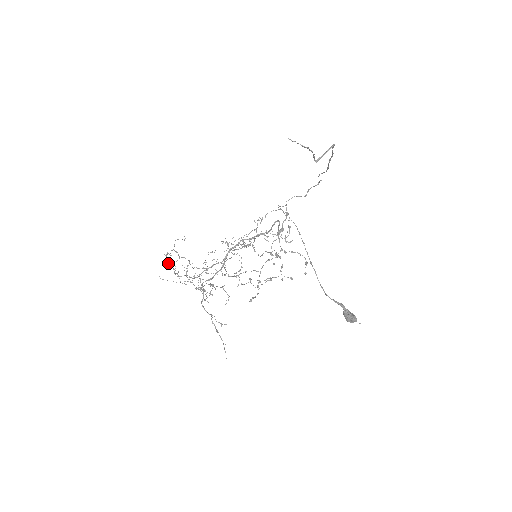
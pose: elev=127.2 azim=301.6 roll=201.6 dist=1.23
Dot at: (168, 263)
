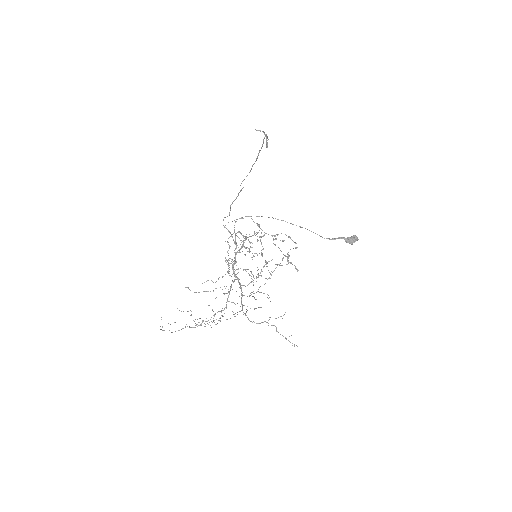
Dot at: occluded
